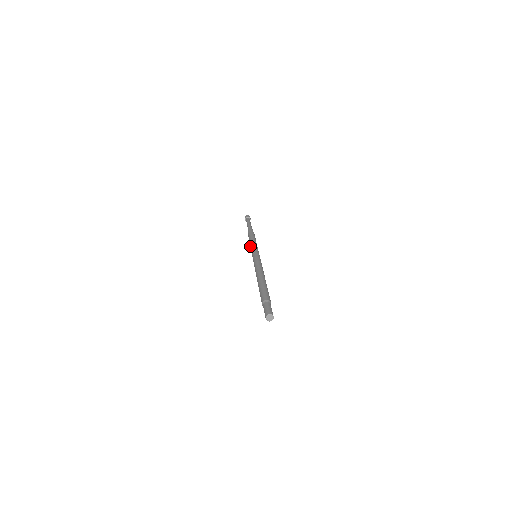
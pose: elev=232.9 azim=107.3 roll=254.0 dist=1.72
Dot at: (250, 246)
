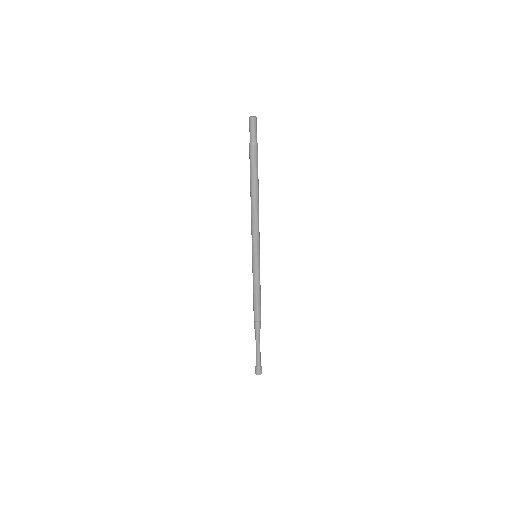
Dot at: occluded
